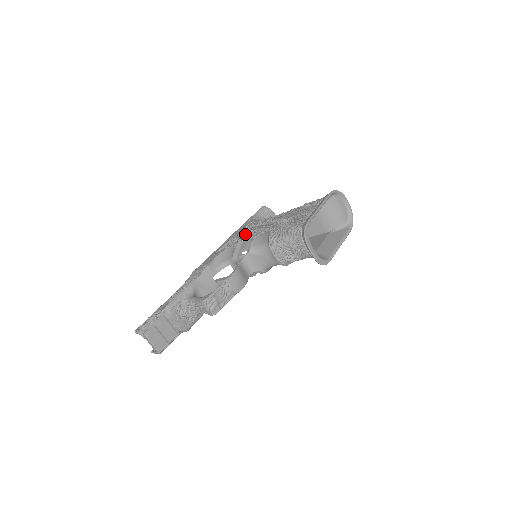
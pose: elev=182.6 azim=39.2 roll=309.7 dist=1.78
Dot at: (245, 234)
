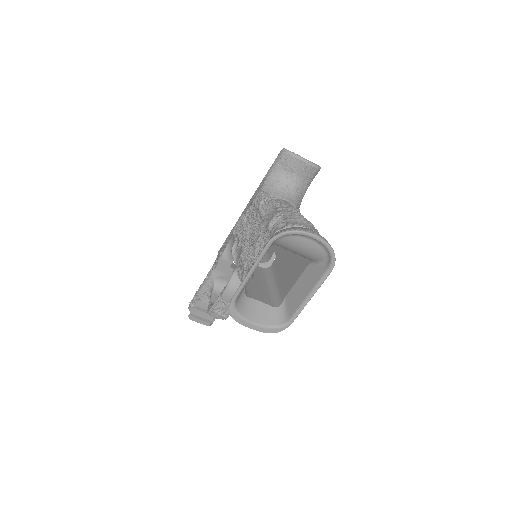
Dot at: occluded
